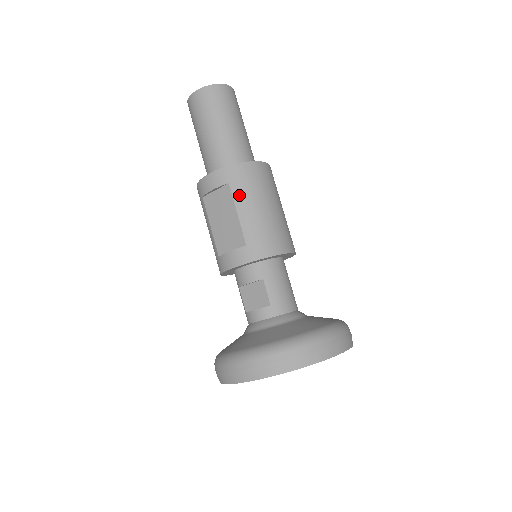
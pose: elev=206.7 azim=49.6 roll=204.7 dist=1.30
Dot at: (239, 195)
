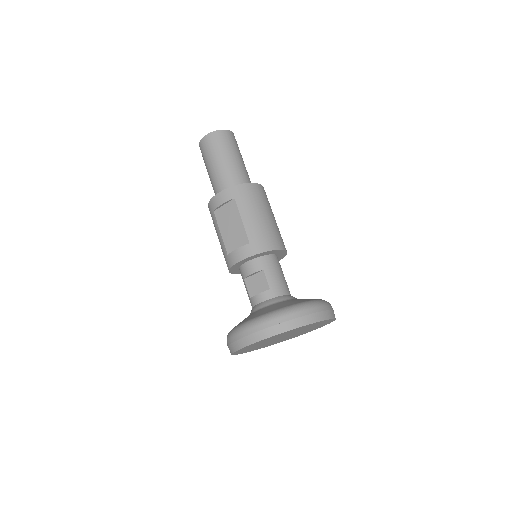
Dot at: (243, 207)
